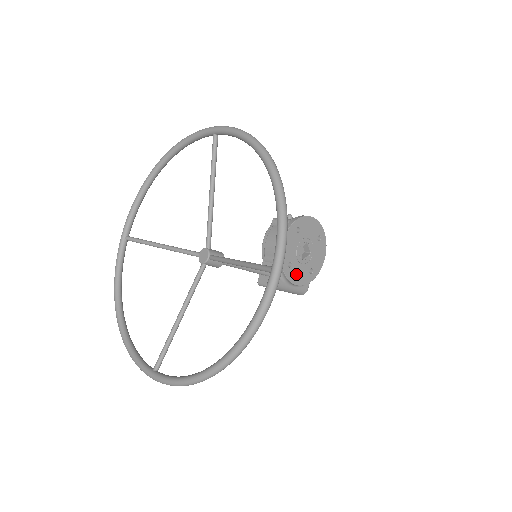
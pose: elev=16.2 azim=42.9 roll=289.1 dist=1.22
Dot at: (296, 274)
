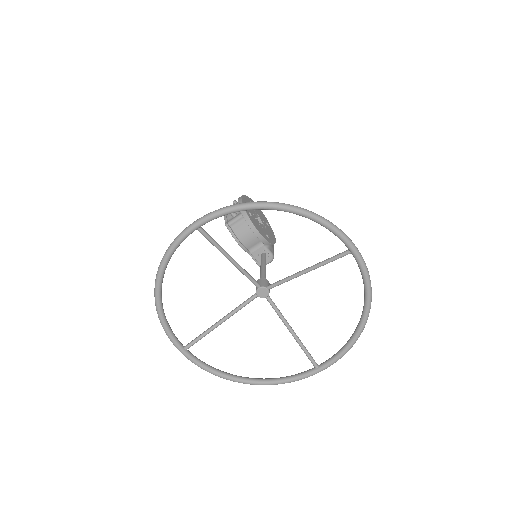
Dot at: (271, 236)
